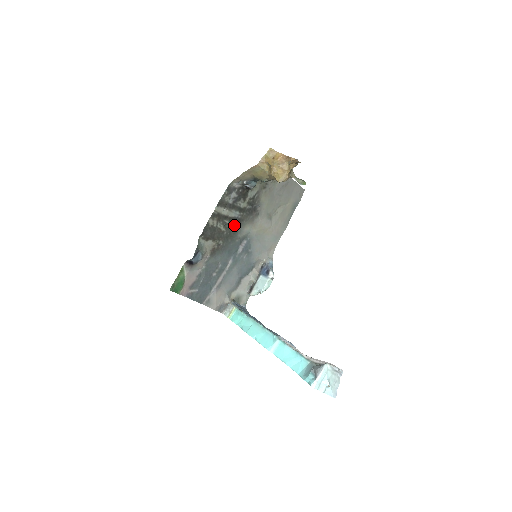
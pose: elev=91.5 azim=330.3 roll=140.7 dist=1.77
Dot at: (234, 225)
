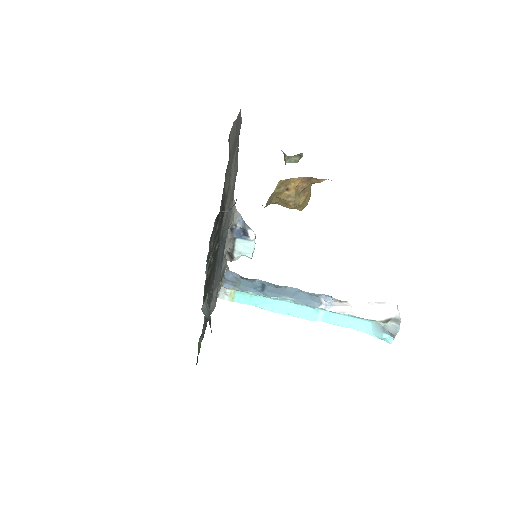
Dot at: (216, 250)
